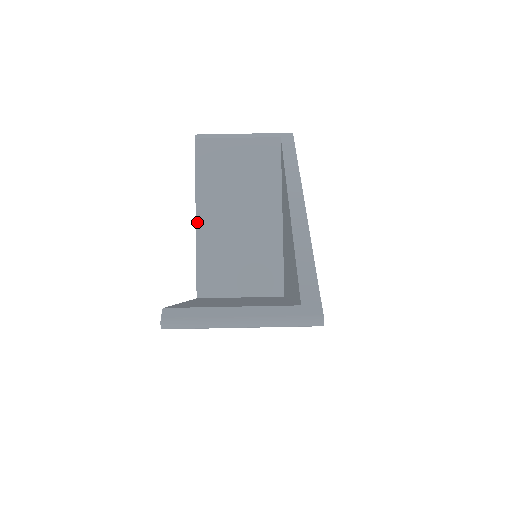
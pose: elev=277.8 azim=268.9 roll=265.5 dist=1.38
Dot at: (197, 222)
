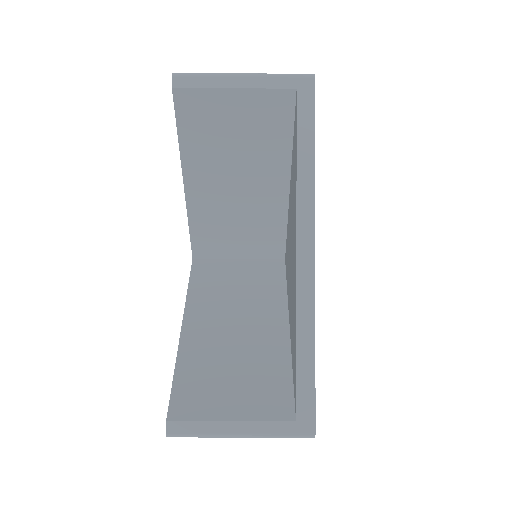
Dot at: (186, 190)
